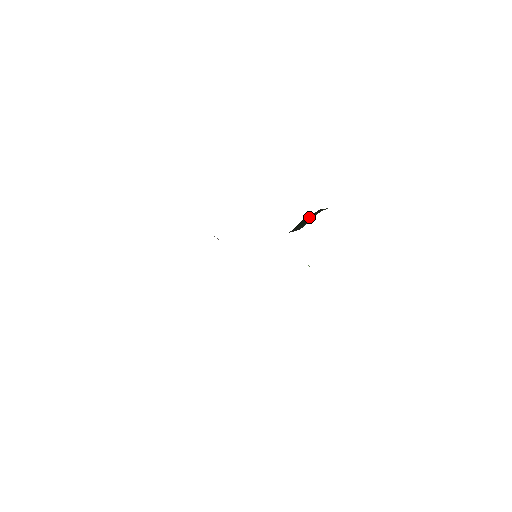
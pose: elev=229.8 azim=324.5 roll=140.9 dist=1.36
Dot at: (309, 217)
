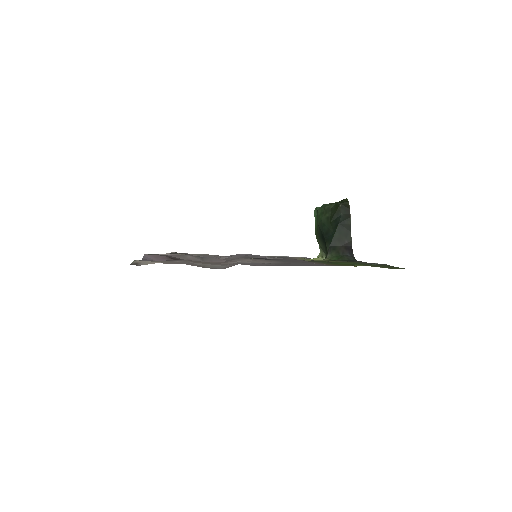
Dot at: (344, 222)
